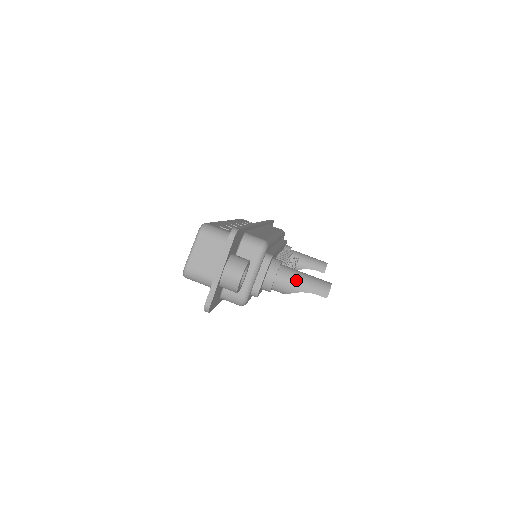
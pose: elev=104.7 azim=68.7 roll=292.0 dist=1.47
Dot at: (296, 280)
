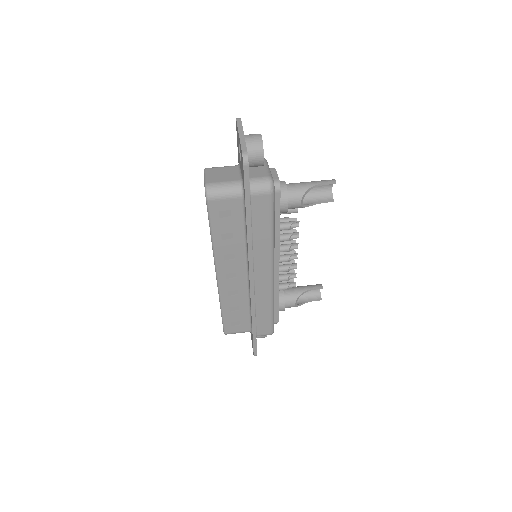
Dot at: (303, 182)
